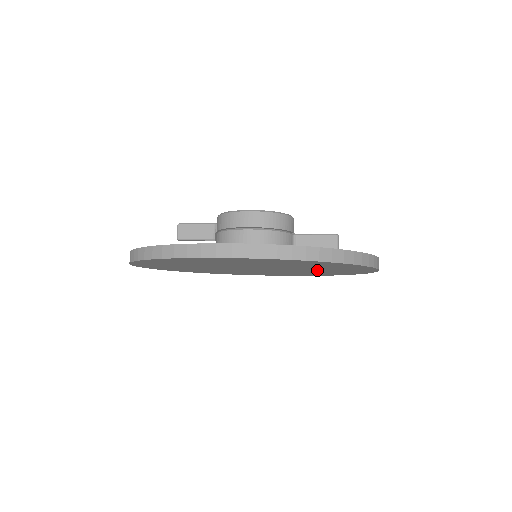
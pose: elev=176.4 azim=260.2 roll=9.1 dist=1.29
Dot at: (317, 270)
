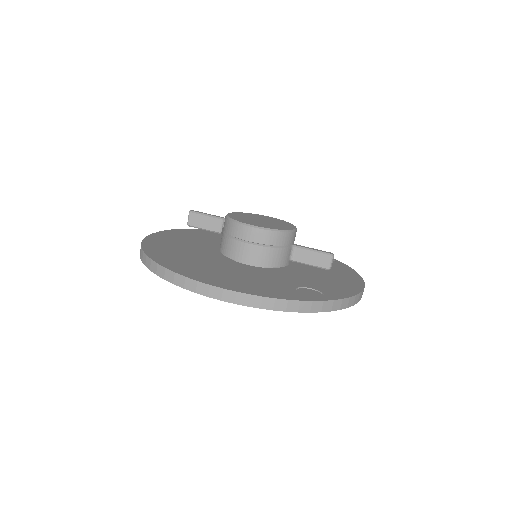
Dot at: occluded
